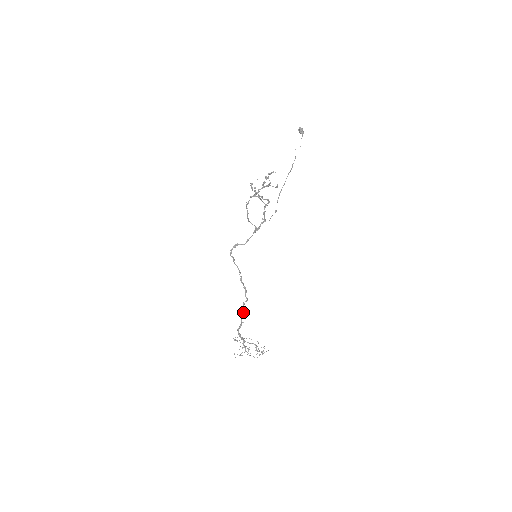
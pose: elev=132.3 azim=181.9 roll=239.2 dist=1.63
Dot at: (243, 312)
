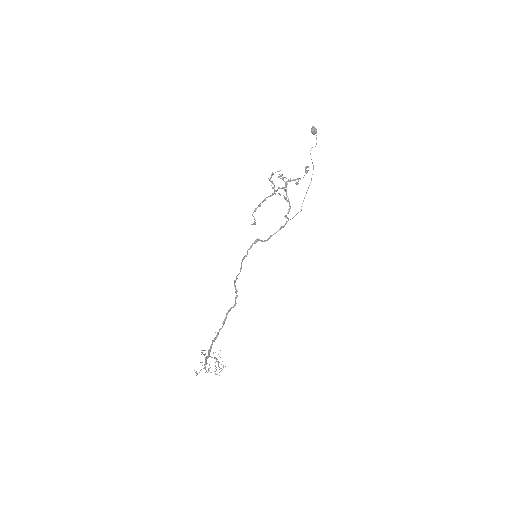
Dot at: (225, 320)
